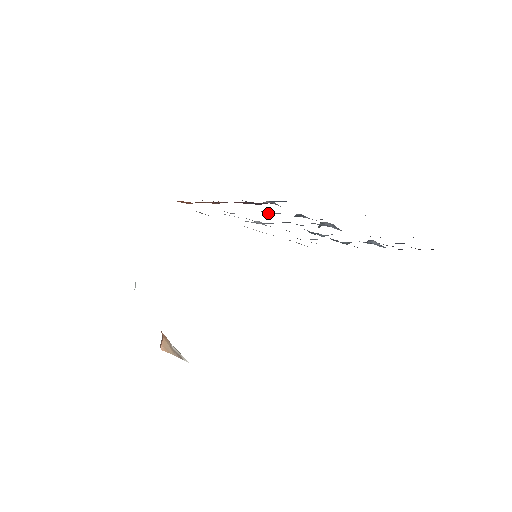
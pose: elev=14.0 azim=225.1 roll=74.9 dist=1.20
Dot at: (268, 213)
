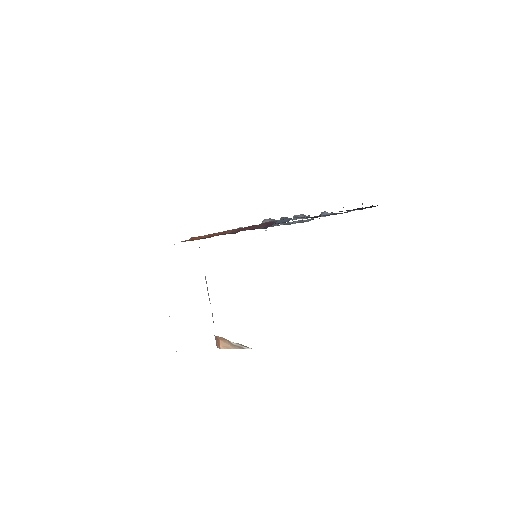
Dot at: occluded
